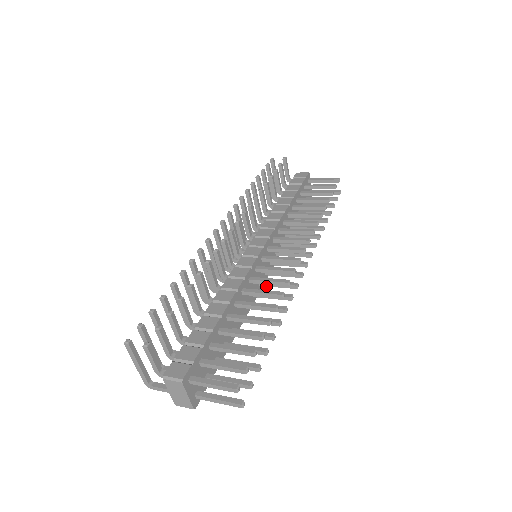
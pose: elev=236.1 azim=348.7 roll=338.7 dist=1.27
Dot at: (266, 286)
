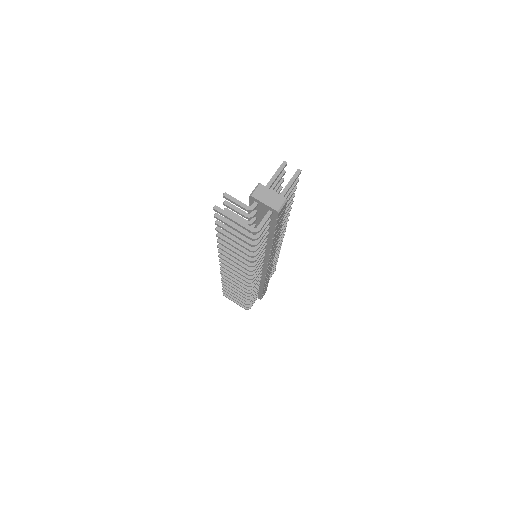
Dot at: occluded
